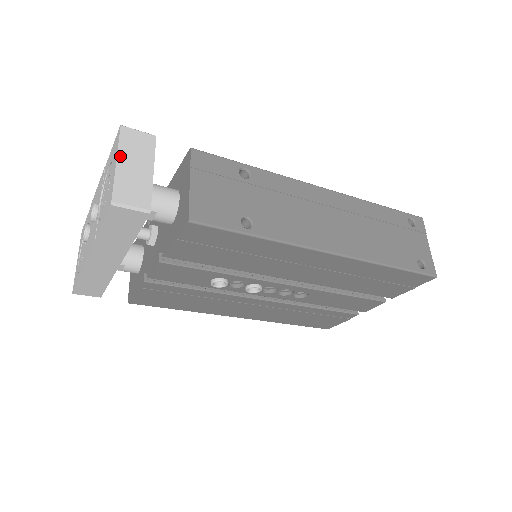
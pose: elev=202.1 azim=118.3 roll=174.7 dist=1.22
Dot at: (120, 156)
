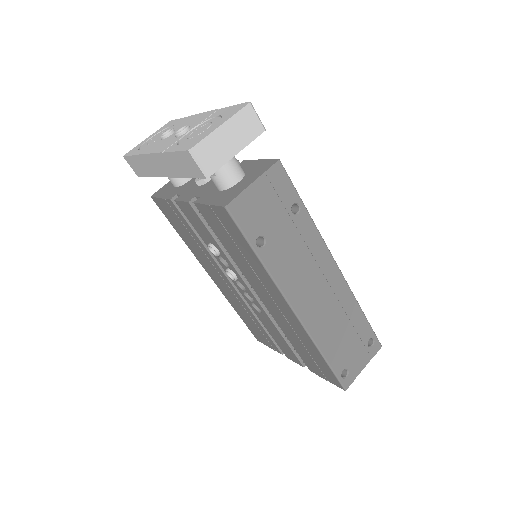
Dot at: (227, 123)
